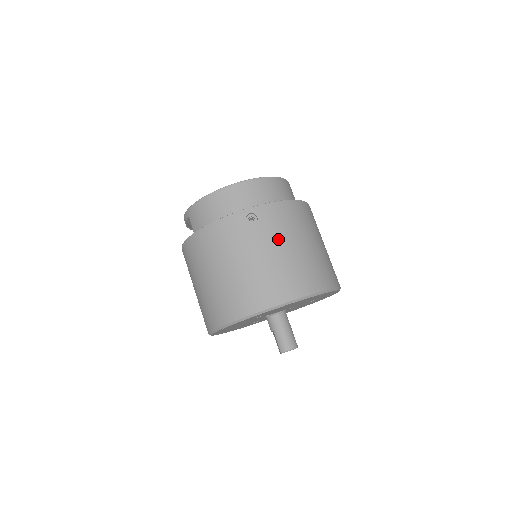
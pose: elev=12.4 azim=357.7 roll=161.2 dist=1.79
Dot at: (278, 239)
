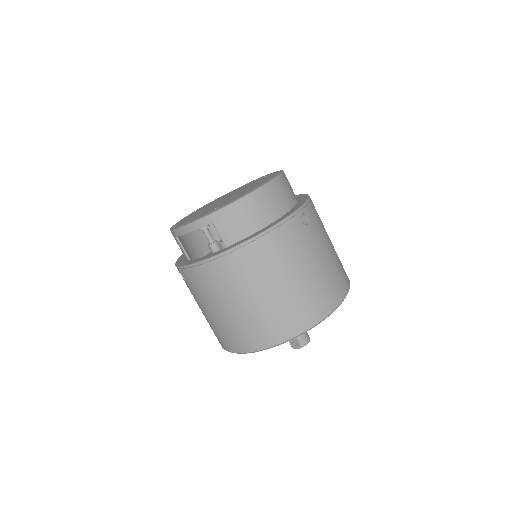
Dot at: (323, 237)
